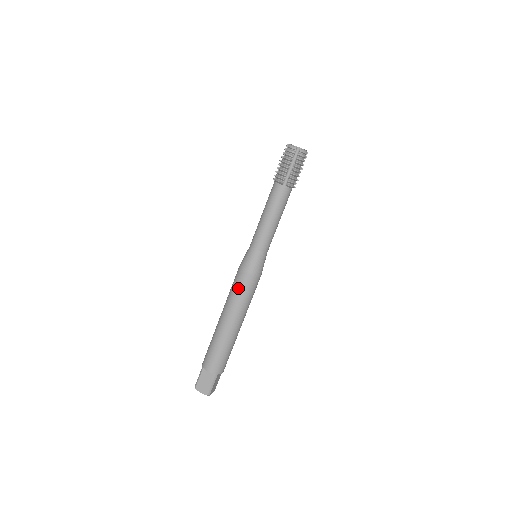
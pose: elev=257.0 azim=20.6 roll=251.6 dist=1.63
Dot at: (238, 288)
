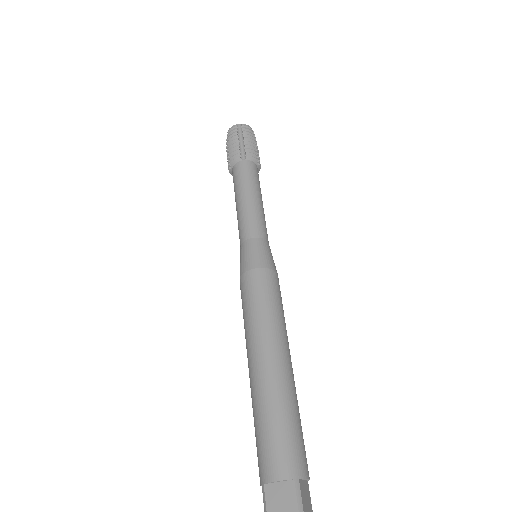
Dot at: (251, 298)
